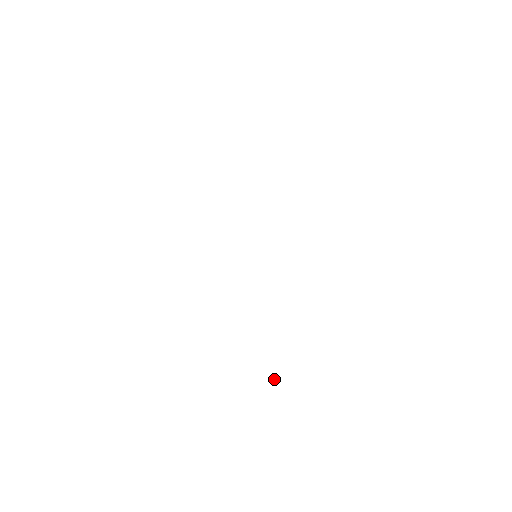
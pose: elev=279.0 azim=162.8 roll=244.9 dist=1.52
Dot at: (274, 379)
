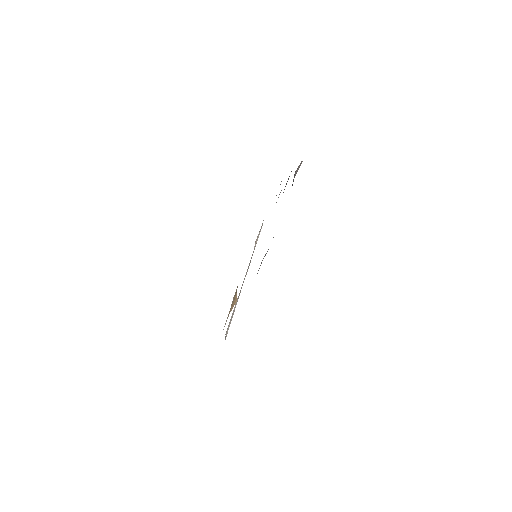
Dot at: (234, 304)
